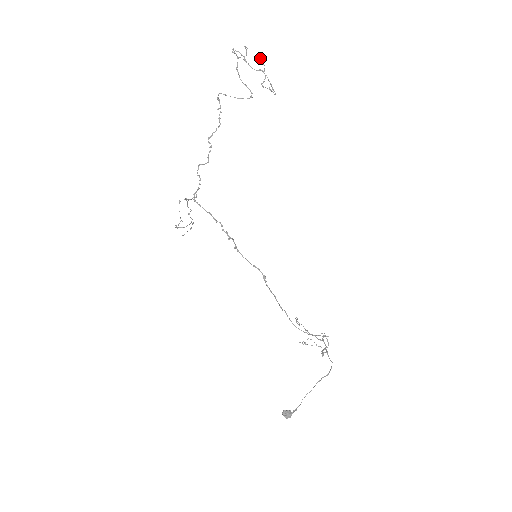
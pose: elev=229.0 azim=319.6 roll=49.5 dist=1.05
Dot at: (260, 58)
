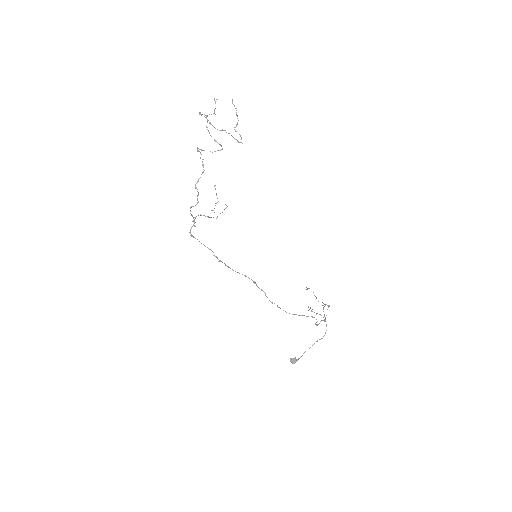
Dot at: (232, 102)
